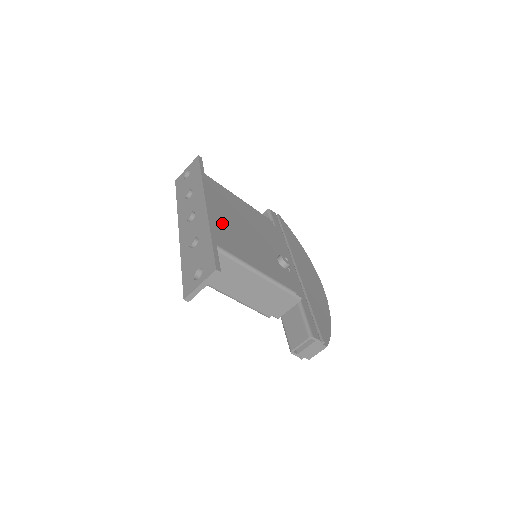
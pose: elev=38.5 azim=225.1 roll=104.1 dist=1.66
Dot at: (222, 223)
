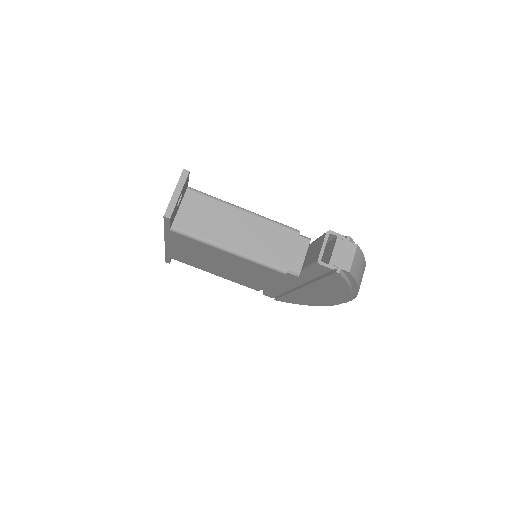
Dot at: occluded
